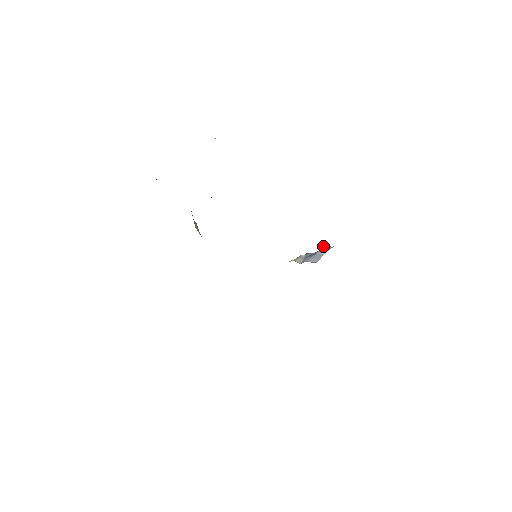
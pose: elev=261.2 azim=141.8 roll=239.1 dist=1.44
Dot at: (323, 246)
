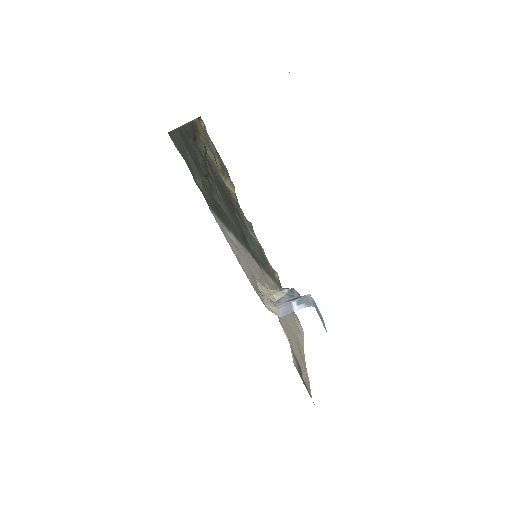
Dot at: (306, 295)
